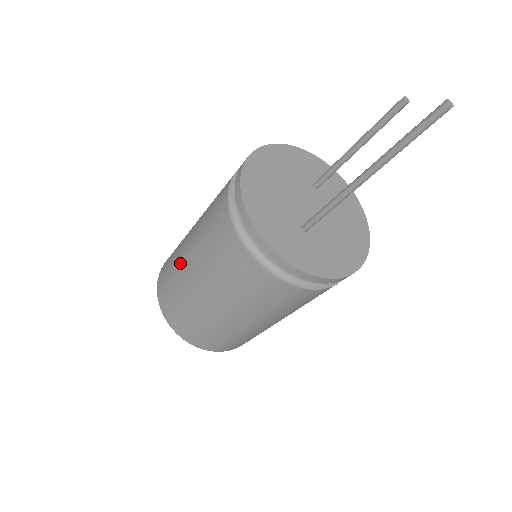
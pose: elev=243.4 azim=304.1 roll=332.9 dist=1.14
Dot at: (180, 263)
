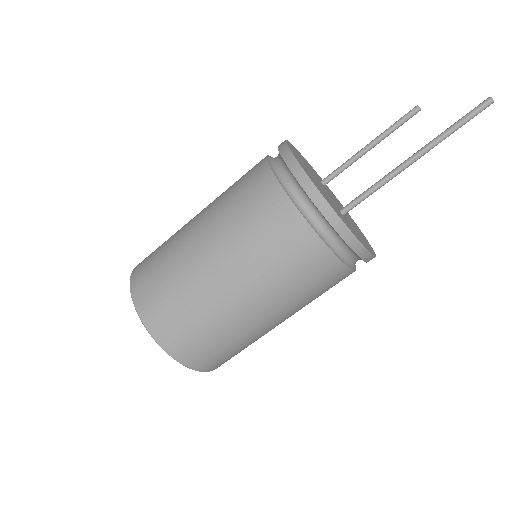
Dot at: (189, 262)
